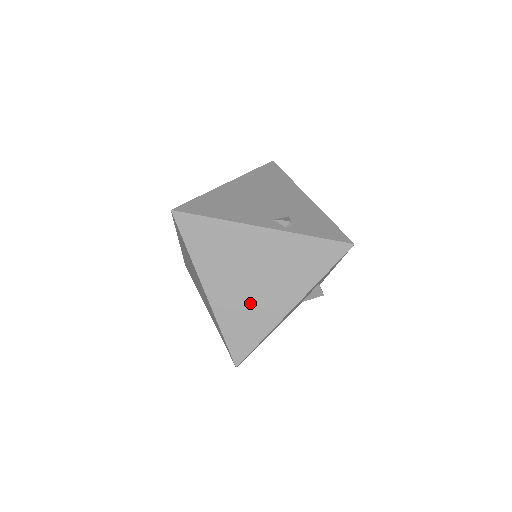
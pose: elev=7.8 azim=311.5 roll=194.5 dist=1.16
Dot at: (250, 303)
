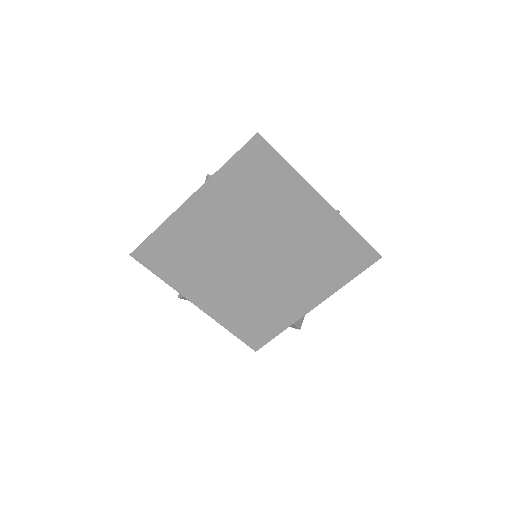
Dot at: (294, 272)
